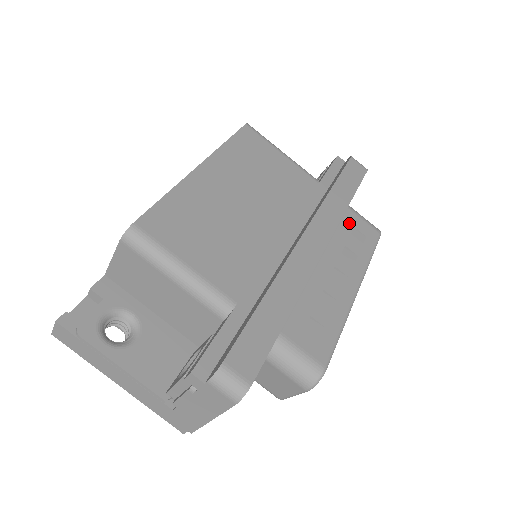
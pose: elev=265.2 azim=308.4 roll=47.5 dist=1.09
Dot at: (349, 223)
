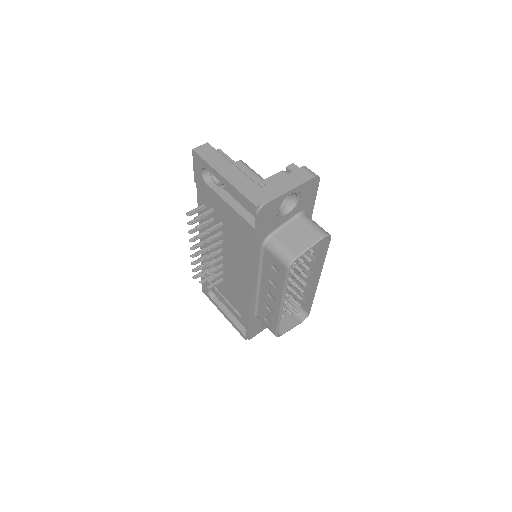
Dot at: occluded
